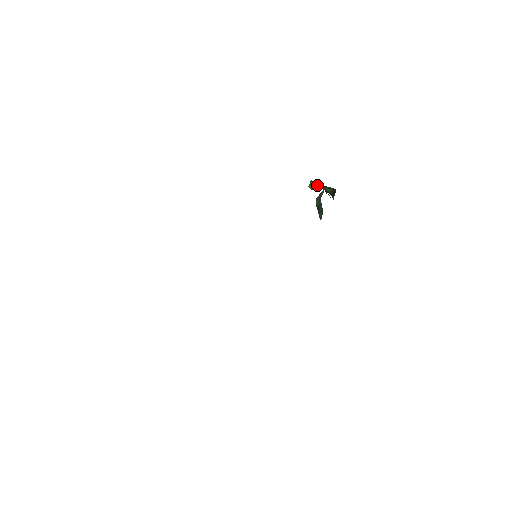
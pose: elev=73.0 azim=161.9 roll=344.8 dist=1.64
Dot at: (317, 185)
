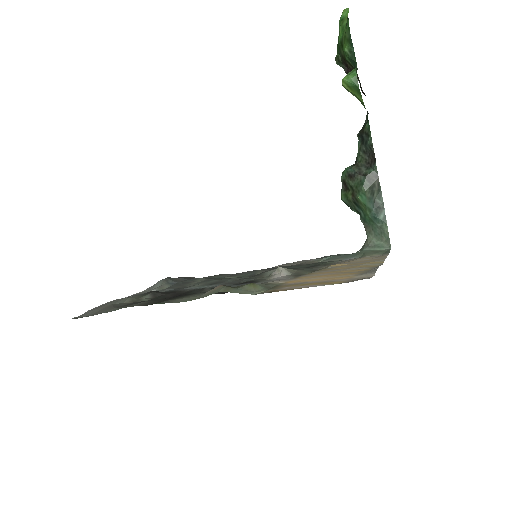
Dot at: (358, 97)
